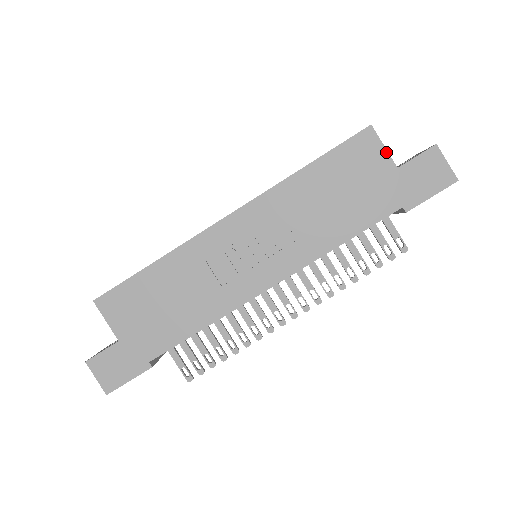
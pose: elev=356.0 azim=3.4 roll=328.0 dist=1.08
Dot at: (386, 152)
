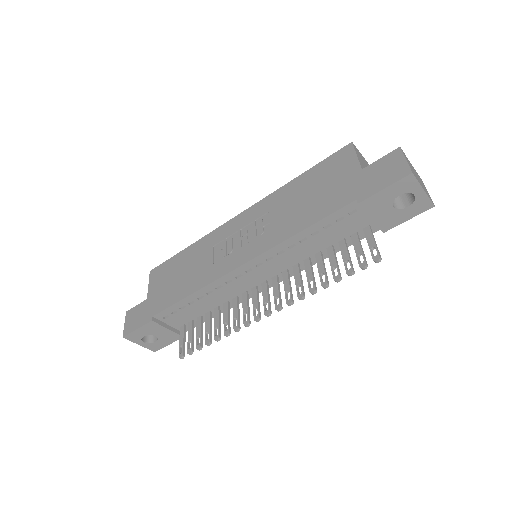
Dot at: (357, 159)
